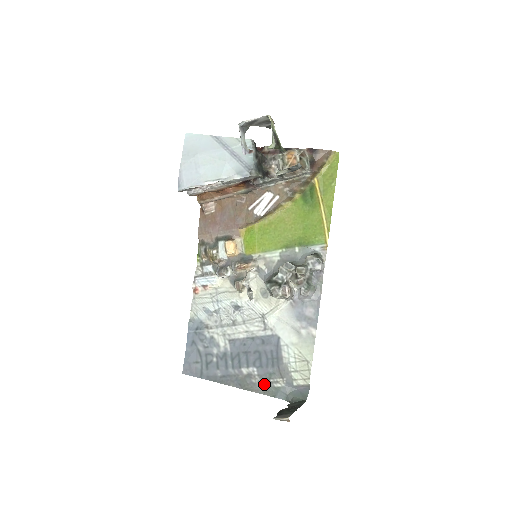
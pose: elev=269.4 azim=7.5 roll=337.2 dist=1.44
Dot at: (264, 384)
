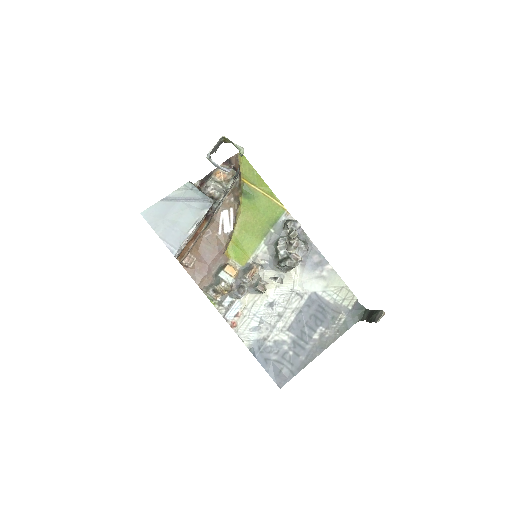
Dot at: (335, 330)
